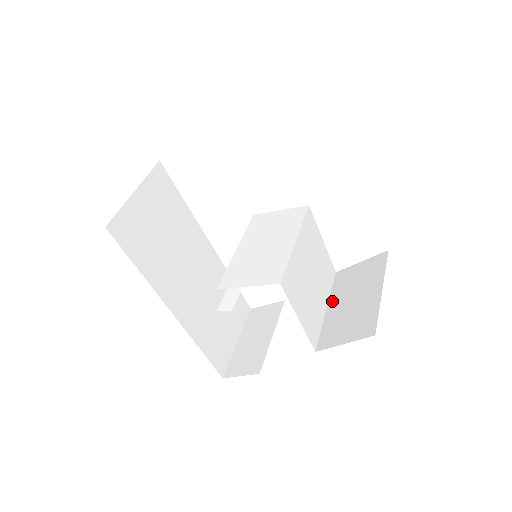
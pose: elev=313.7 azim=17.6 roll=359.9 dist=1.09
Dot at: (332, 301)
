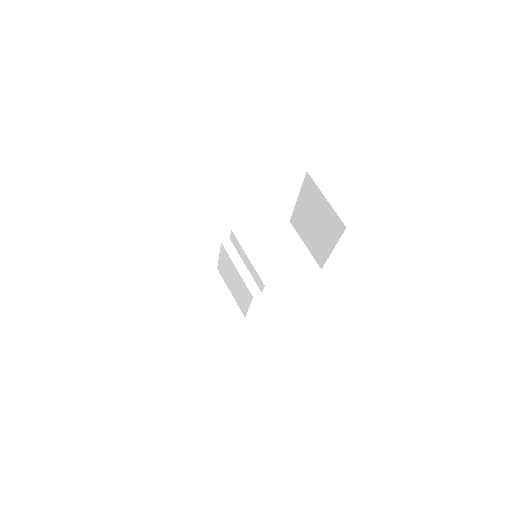
Dot at: occluded
